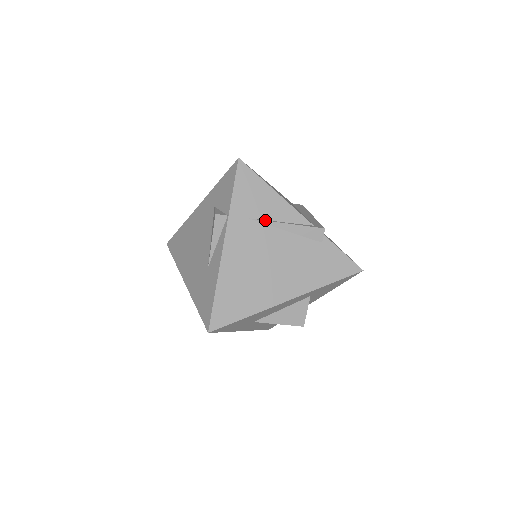
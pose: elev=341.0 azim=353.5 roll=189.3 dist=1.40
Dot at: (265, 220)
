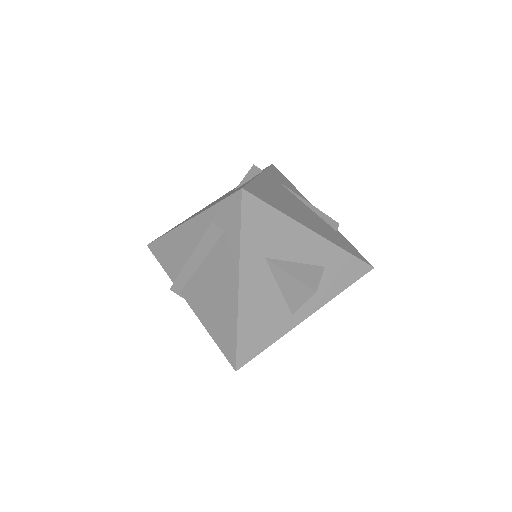
Dot at: (292, 191)
